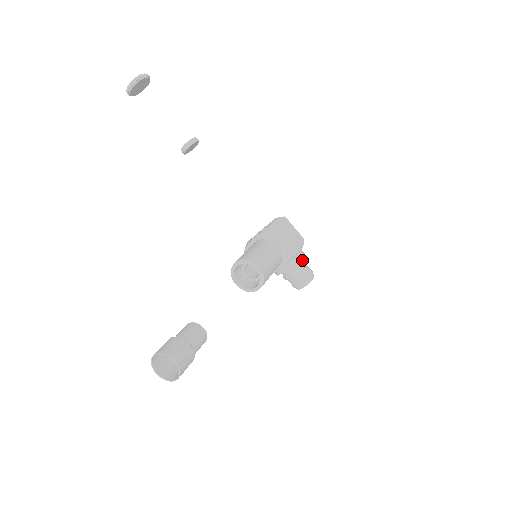
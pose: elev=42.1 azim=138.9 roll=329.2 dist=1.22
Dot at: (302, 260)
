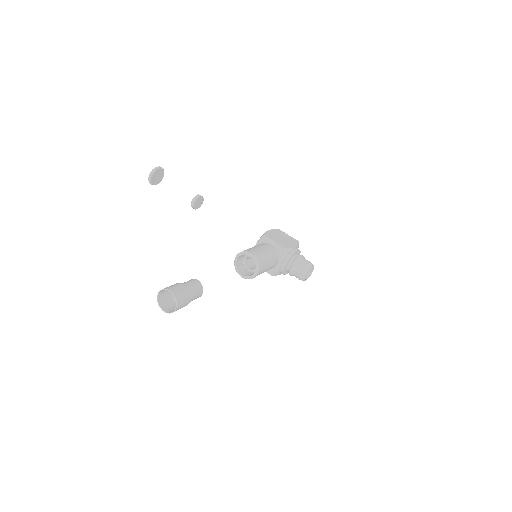
Dot at: (299, 255)
